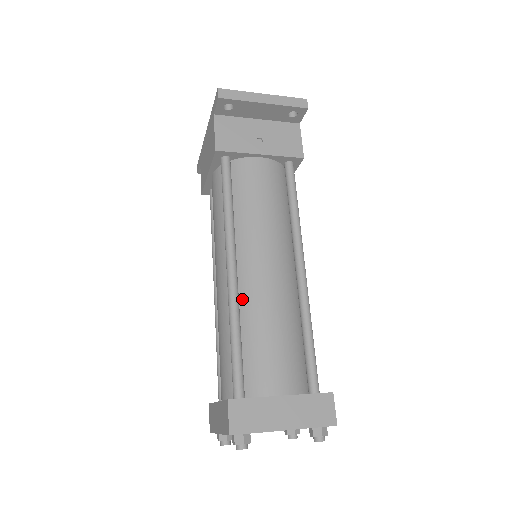
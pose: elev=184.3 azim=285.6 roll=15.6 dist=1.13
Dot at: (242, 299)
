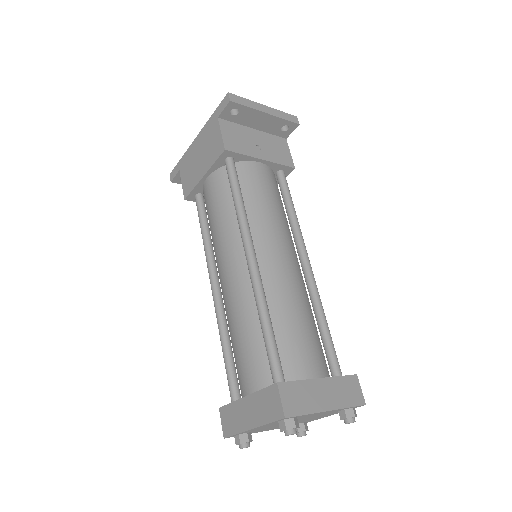
Dot at: (265, 289)
